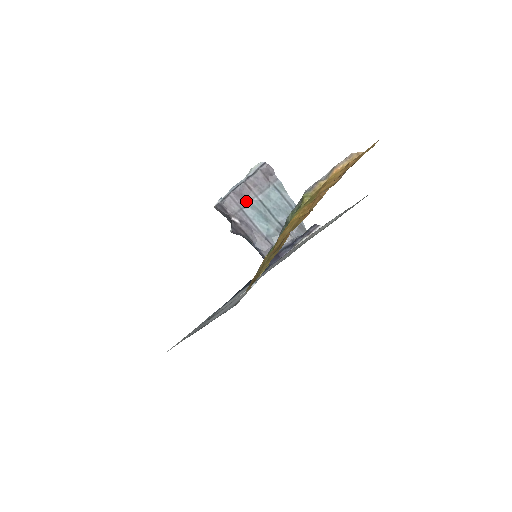
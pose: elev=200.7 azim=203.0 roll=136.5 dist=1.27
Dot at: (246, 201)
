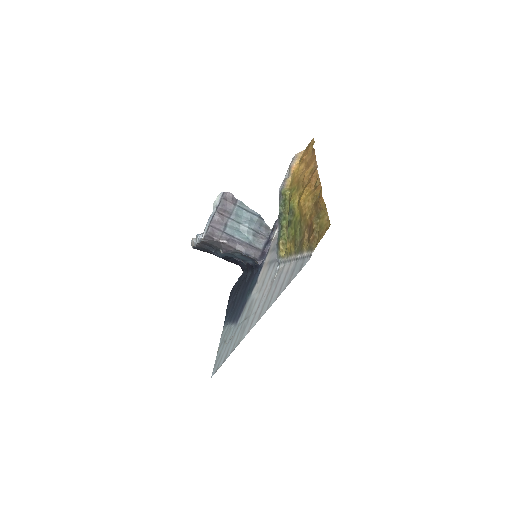
Dot at: (224, 225)
